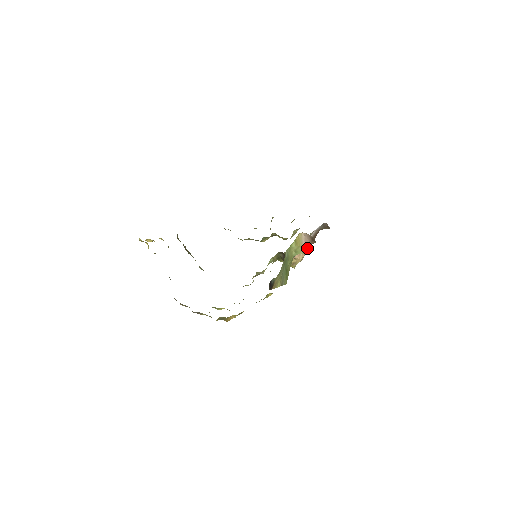
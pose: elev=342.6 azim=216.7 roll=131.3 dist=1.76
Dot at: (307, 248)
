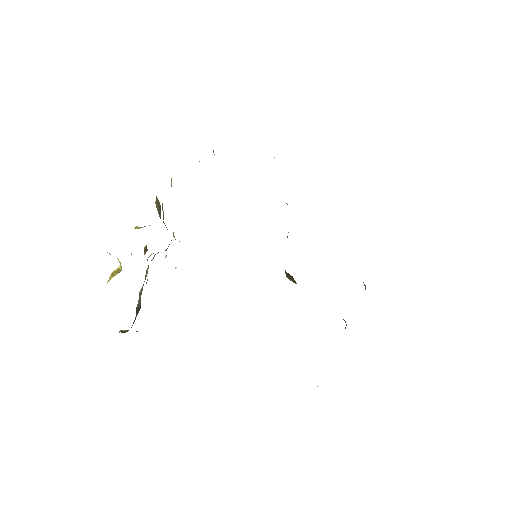
Dot at: occluded
